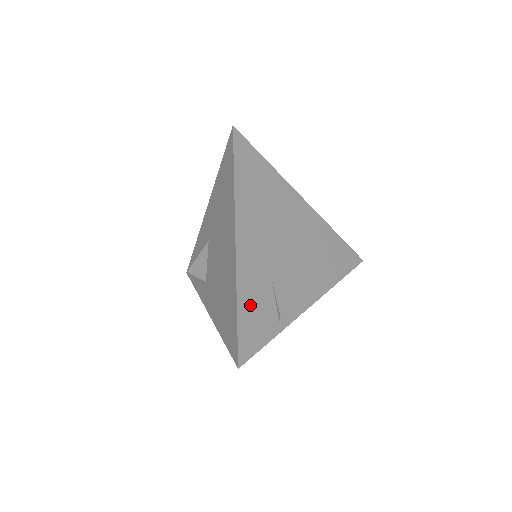
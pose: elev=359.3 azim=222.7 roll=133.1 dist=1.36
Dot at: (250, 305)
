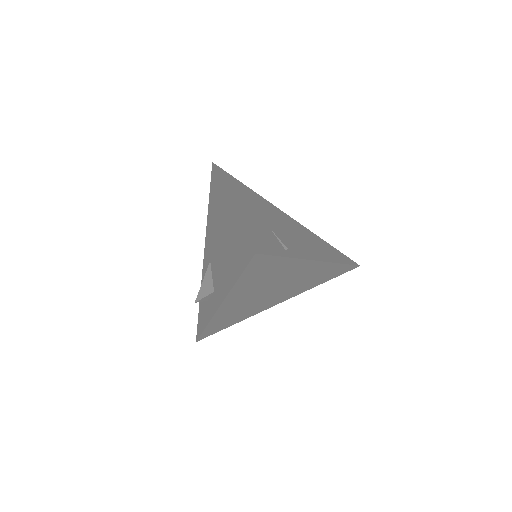
Dot at: (254, 230)
